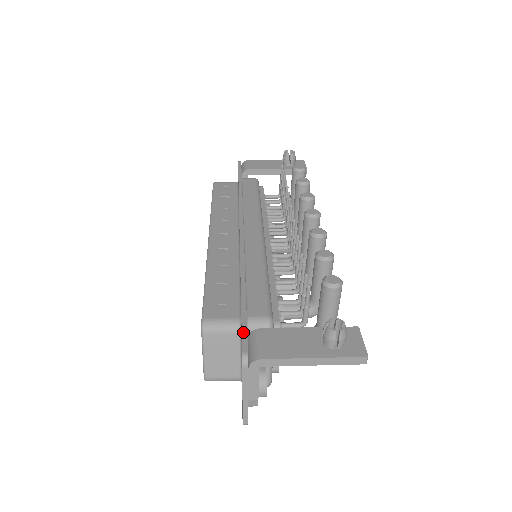
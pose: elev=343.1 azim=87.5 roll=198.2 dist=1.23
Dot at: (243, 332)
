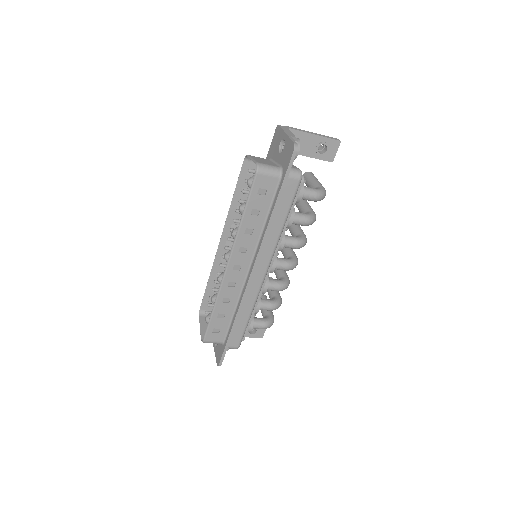
Dot at: (272, 144)
